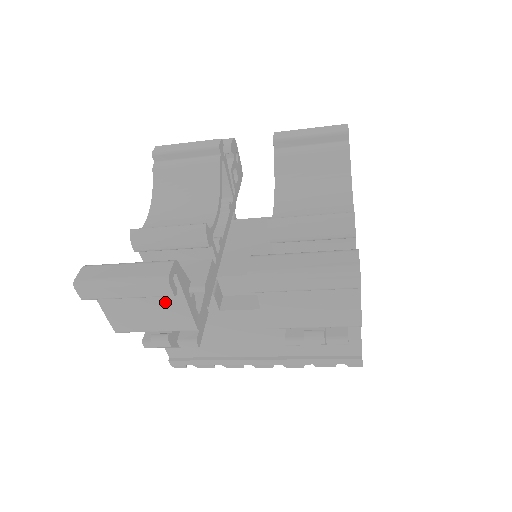
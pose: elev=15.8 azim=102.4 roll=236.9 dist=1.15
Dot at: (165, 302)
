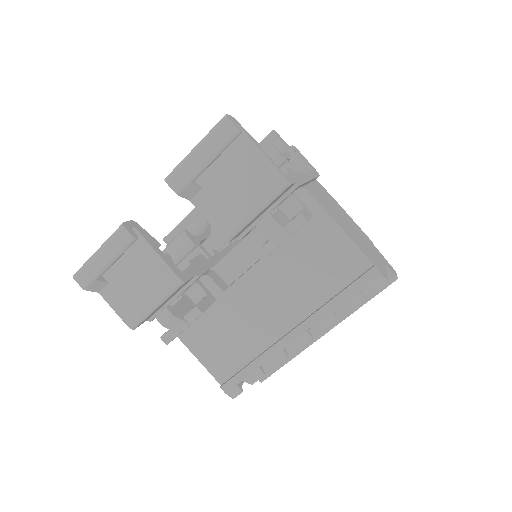
Dot at: (144, 264)
